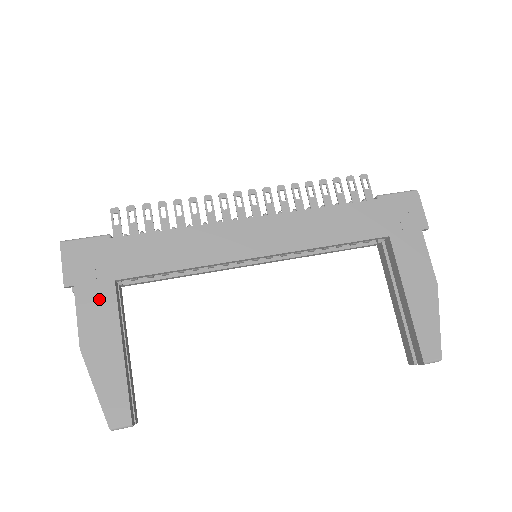
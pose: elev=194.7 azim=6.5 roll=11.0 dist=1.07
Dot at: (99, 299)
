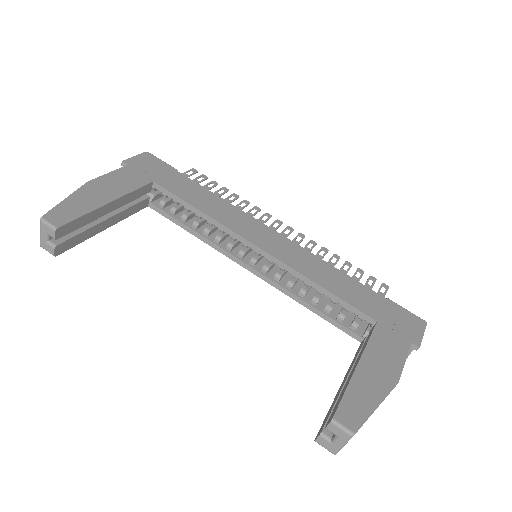
Dot at: (133, 179)
